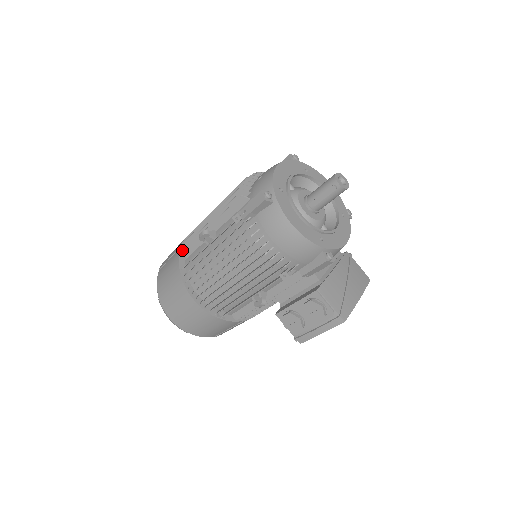
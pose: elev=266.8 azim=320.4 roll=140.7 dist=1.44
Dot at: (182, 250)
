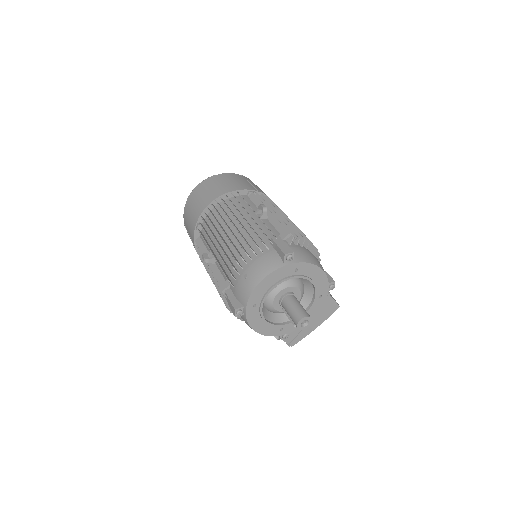
Dot at: (198, 226)
